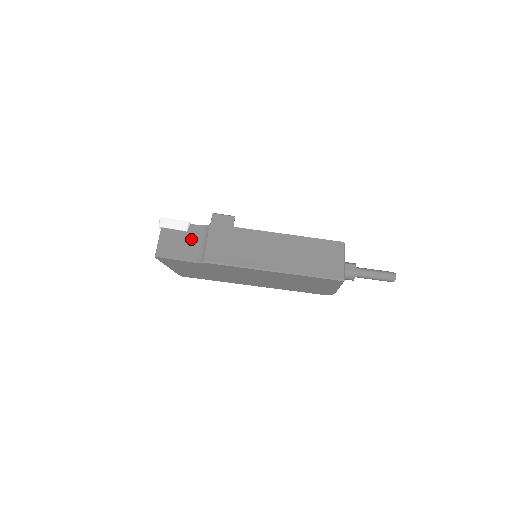
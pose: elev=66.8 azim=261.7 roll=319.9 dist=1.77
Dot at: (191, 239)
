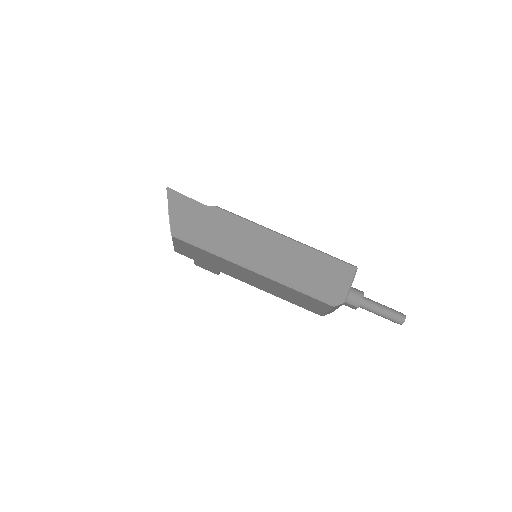
Dot at: occluded
